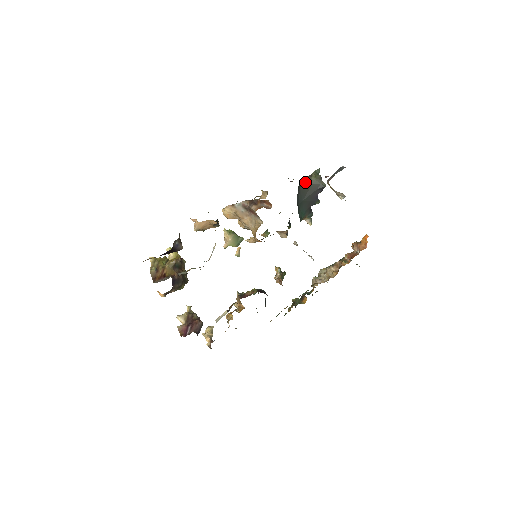
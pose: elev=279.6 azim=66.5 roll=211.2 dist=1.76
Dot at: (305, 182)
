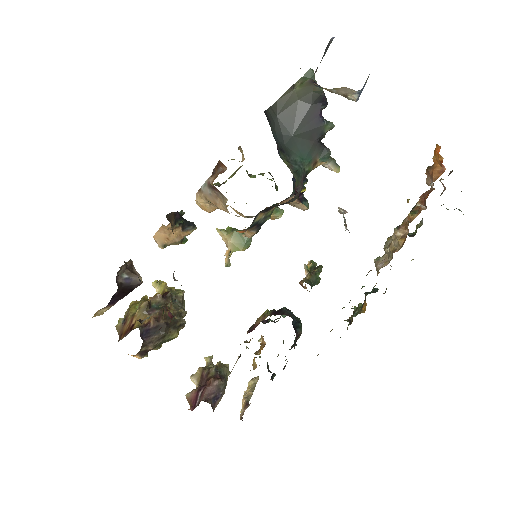
Dot at: (283, 102)
